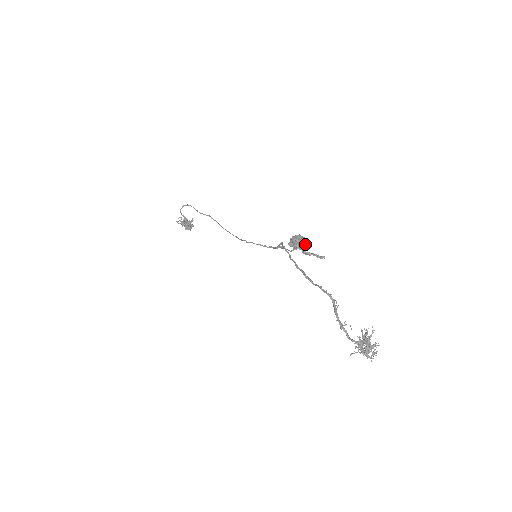
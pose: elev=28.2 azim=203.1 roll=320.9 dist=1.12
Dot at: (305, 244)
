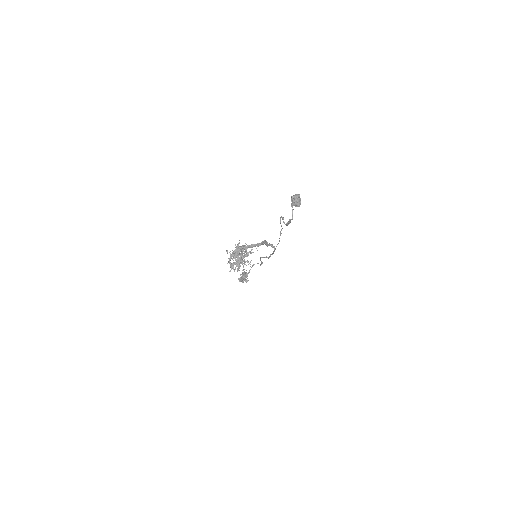
Dot at: (297, 202)
